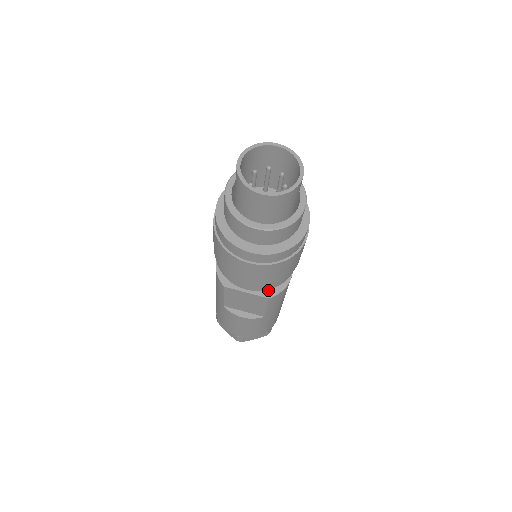
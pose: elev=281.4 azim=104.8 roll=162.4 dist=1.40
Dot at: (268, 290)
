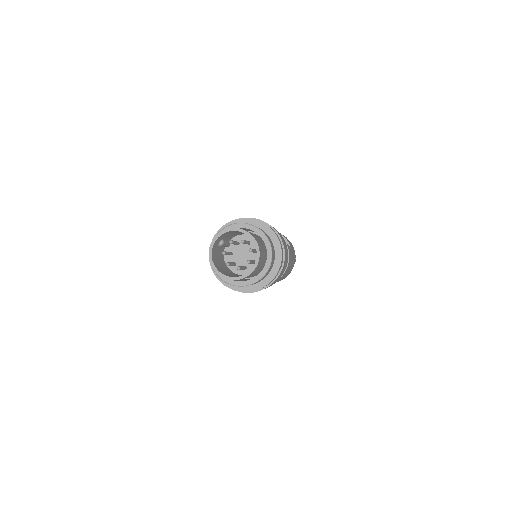
Dot at: occluded
